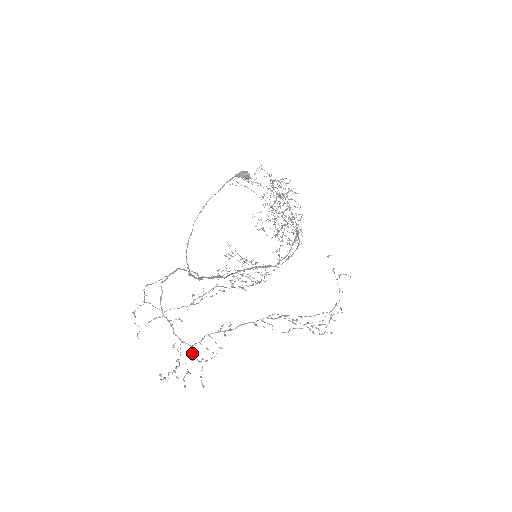
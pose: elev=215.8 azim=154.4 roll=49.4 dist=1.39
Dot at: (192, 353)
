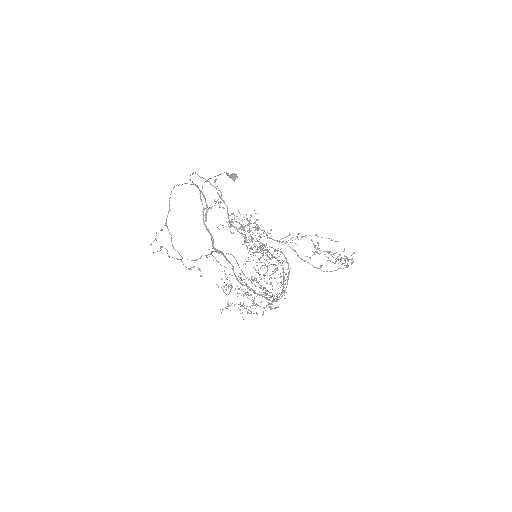
Dot at: (231, 214)
